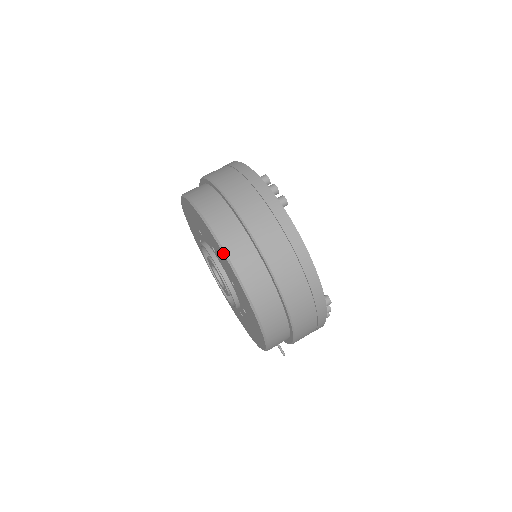
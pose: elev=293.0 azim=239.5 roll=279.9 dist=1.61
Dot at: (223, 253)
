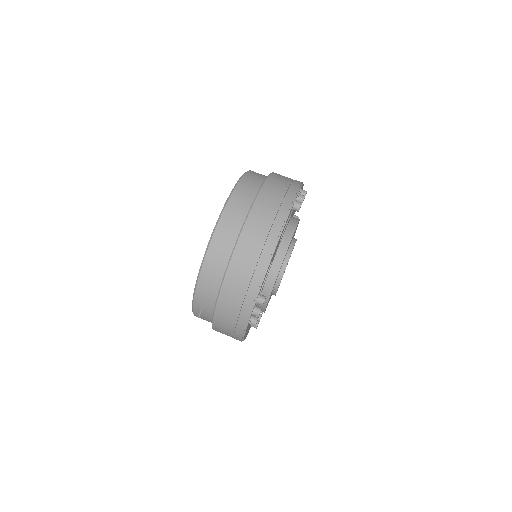
Dot at: (230, 193)
